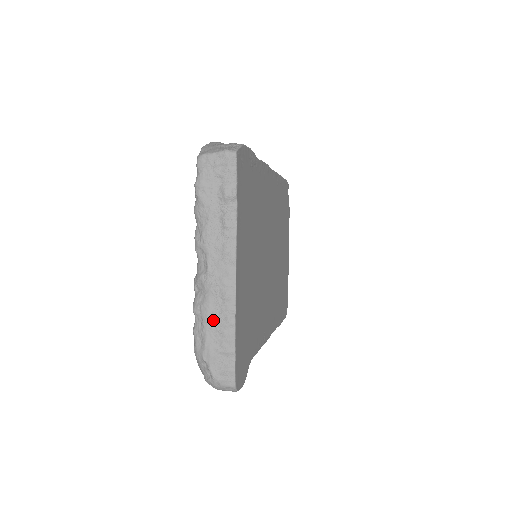
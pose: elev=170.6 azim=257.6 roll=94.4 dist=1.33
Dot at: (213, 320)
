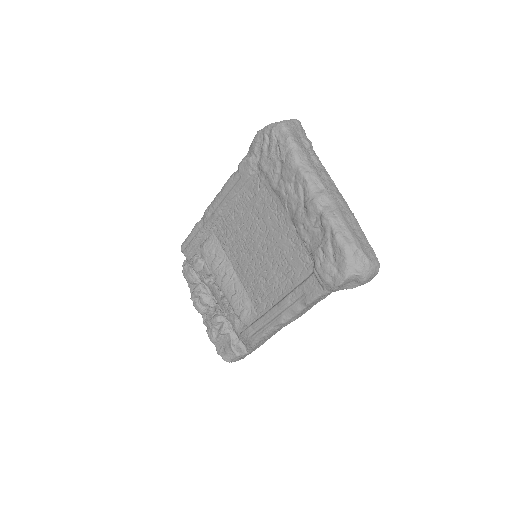
Dot at: (346, 219)
